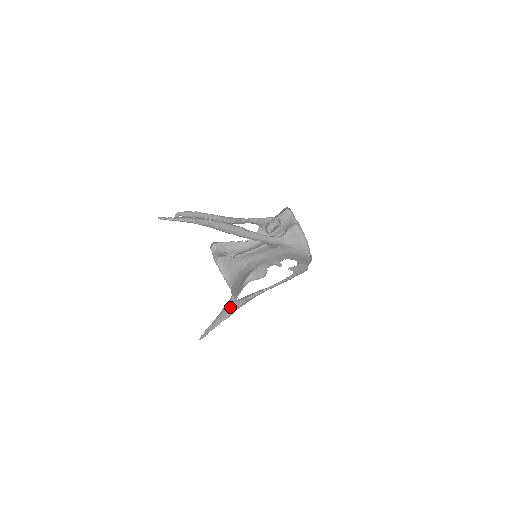
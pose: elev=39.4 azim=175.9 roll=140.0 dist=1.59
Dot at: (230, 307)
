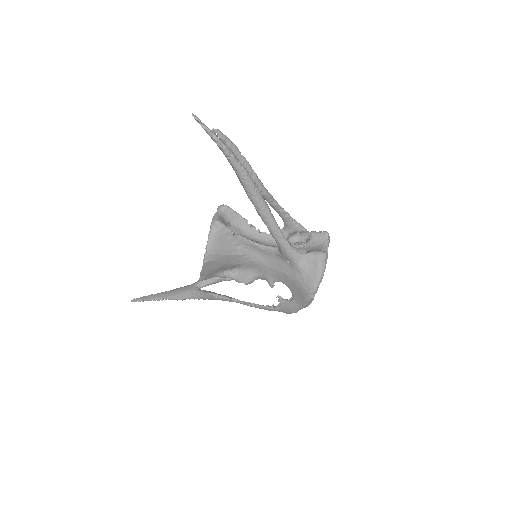
Dot at: (187, 291)
